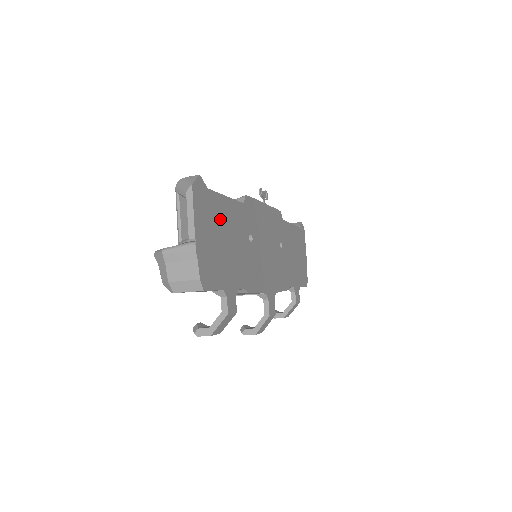
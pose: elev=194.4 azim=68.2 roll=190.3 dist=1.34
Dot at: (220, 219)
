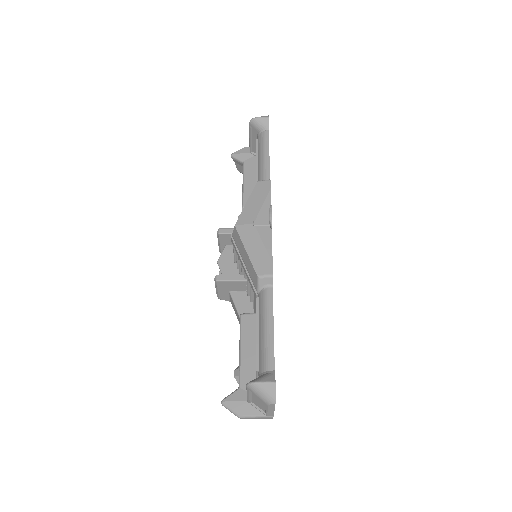
Dot at: occluded
